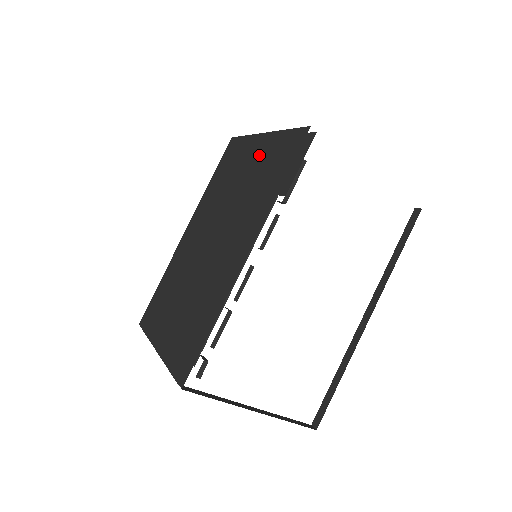
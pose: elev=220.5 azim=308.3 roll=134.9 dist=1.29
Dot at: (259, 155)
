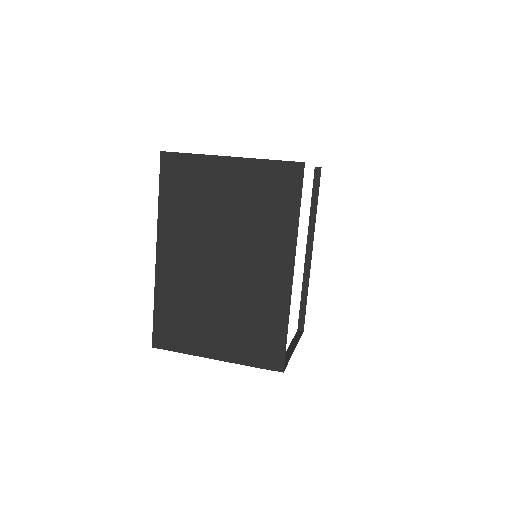
Dot at: (240, 181)
